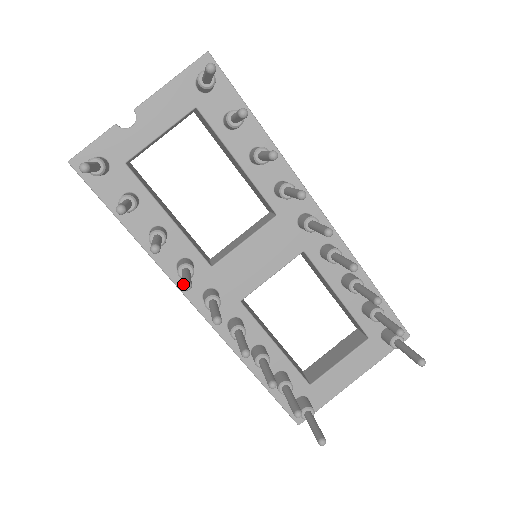
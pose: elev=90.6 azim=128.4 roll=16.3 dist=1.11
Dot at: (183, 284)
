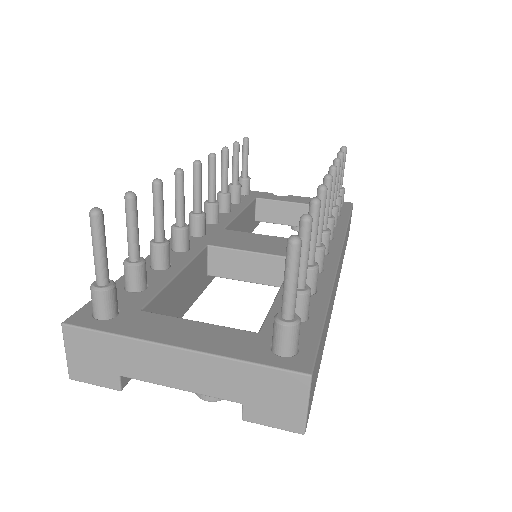
Dot at: (212, 154)
